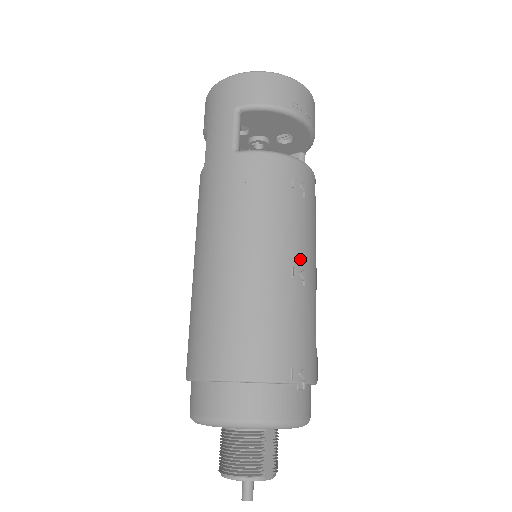
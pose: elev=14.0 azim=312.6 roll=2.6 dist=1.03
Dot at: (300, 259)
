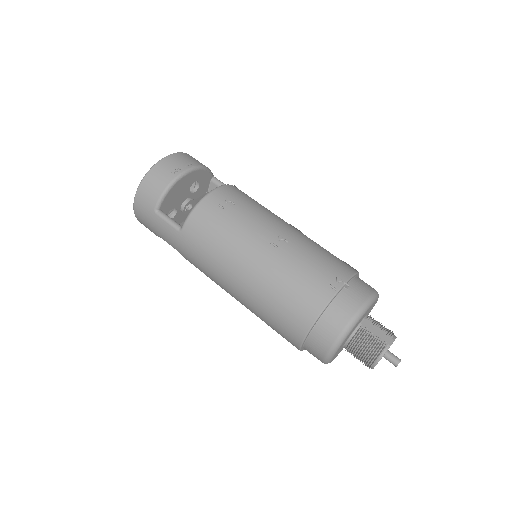
Dot at: (270, 234)
